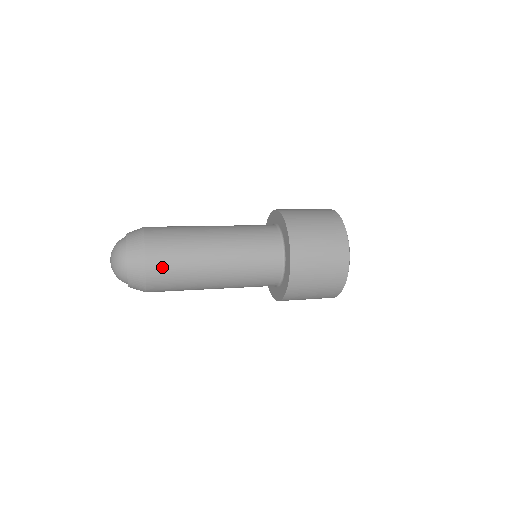
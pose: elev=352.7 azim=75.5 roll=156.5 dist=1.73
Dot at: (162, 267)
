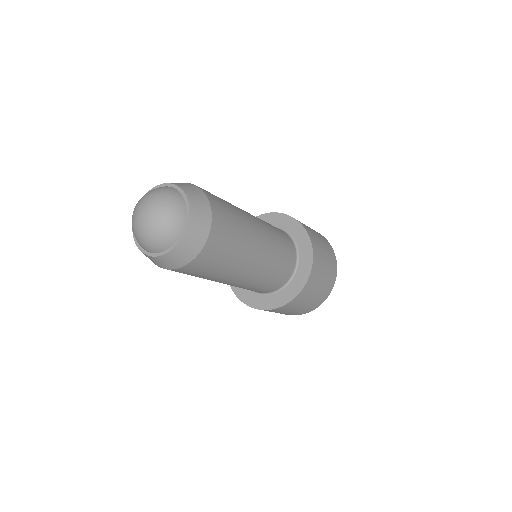
Dot at: (218, 248)
